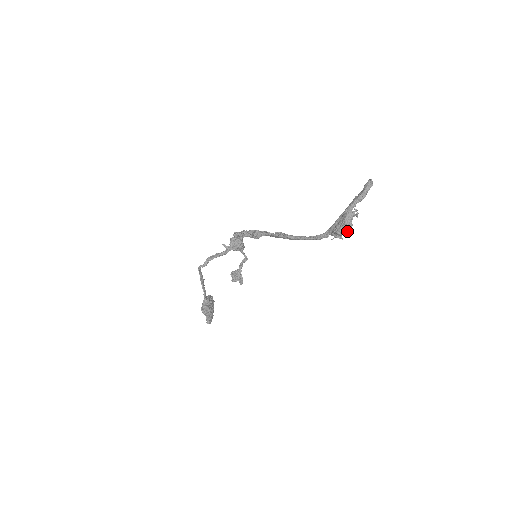
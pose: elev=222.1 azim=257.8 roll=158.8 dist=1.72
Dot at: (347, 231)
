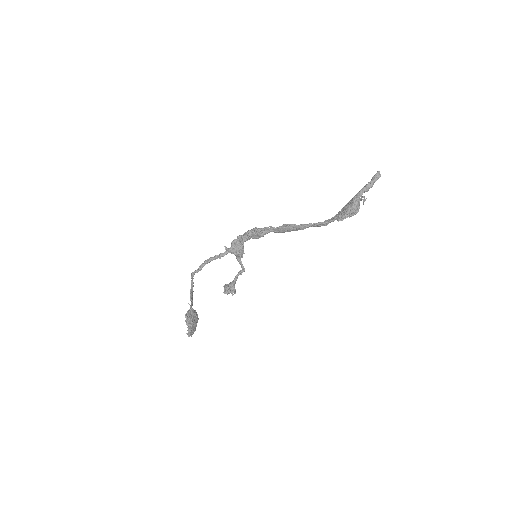
Dot at: (354, 213)
